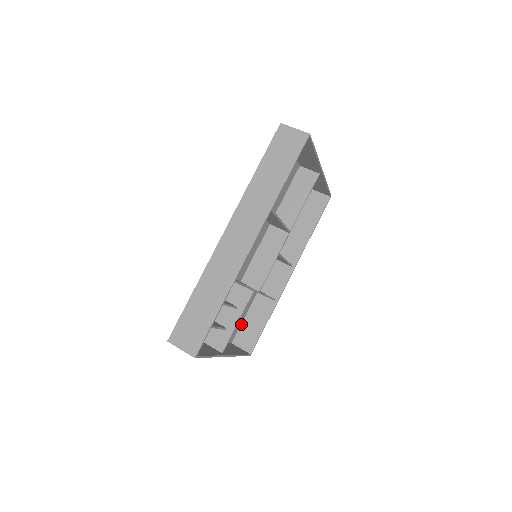
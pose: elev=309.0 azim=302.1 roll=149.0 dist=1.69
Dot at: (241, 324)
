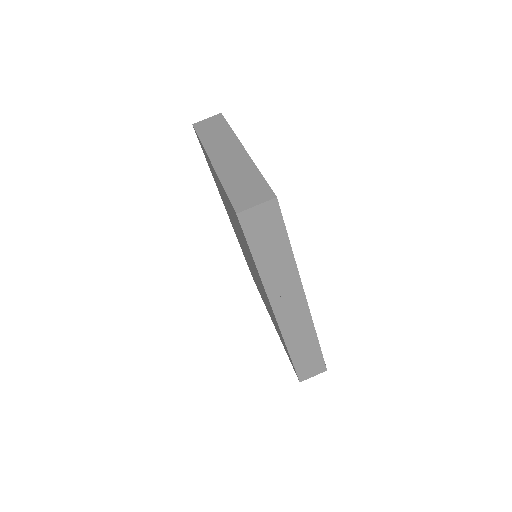
Dot at: occluded
